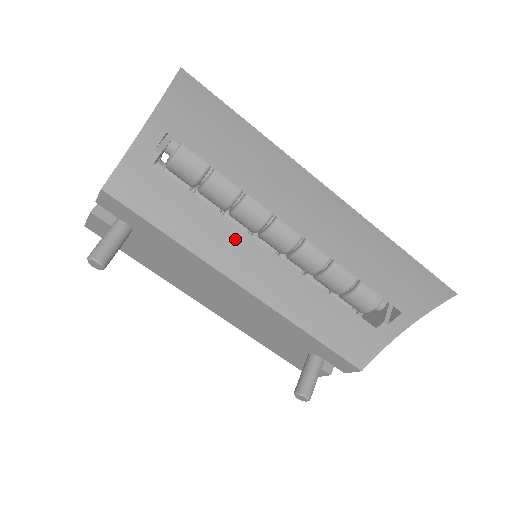
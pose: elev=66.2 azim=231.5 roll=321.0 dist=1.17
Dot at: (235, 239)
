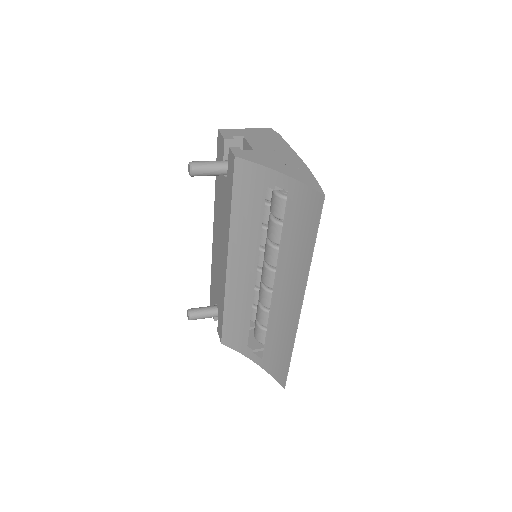
Dot at: (251, 251)
